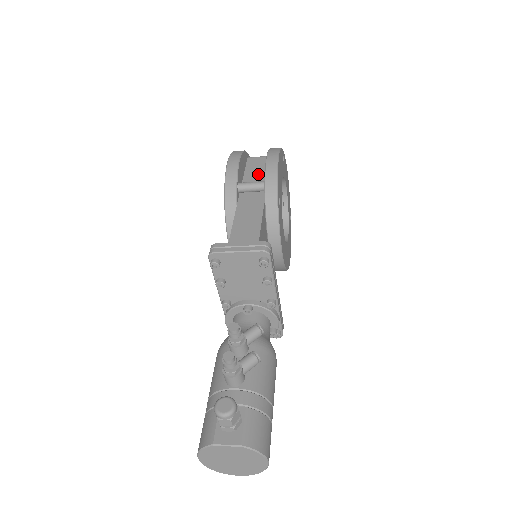
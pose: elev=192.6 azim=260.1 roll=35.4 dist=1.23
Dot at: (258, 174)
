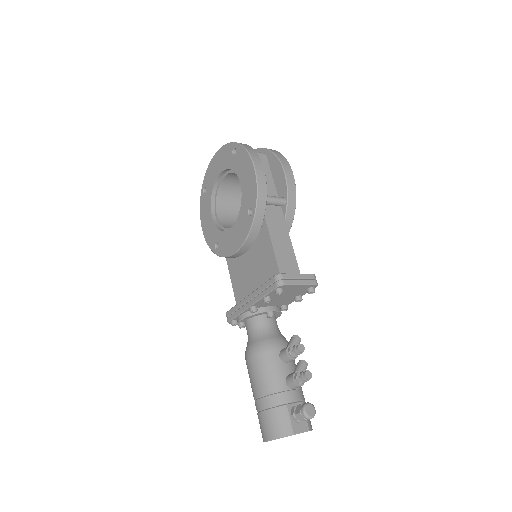
Dot at: (266, 179)
